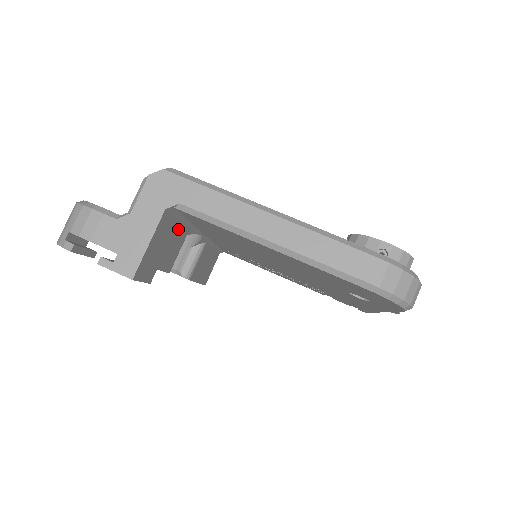
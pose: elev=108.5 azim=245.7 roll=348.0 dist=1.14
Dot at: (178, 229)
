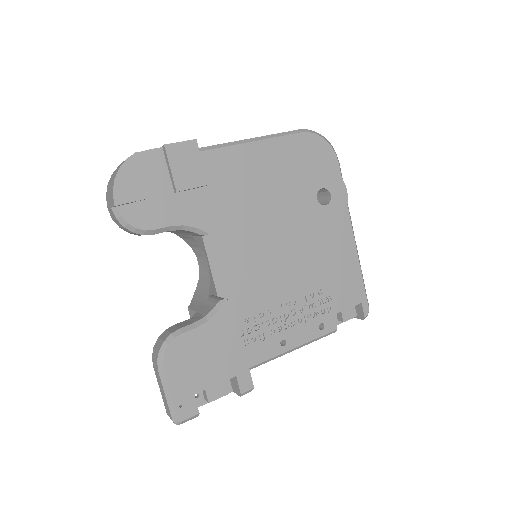
Dot at: occluded
